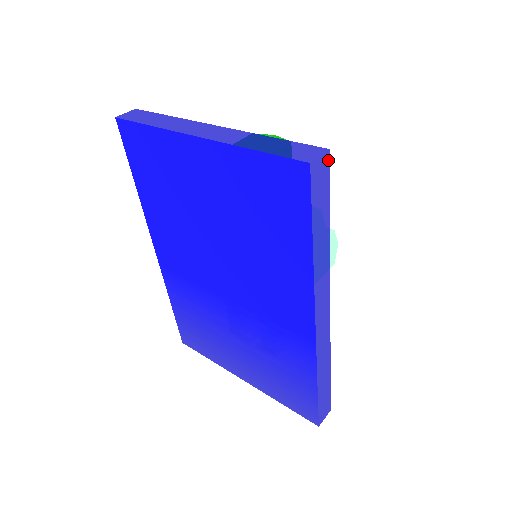
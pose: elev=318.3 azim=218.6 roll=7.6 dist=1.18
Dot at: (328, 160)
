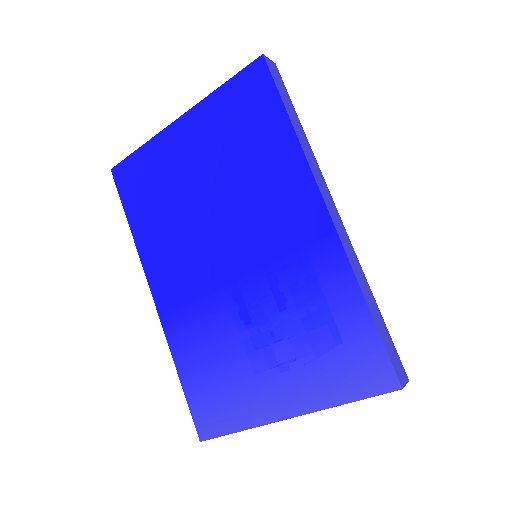
Dot at: (277, 70)
